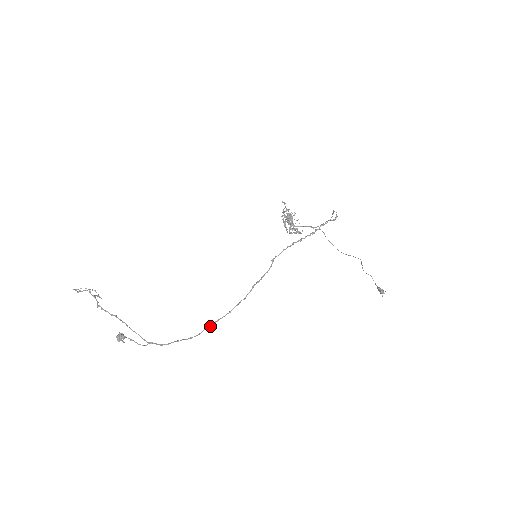
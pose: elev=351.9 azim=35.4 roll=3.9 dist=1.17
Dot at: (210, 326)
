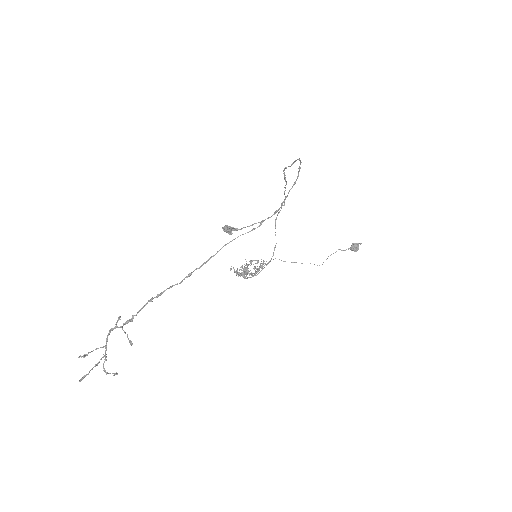
Dot at: (299, 169)
